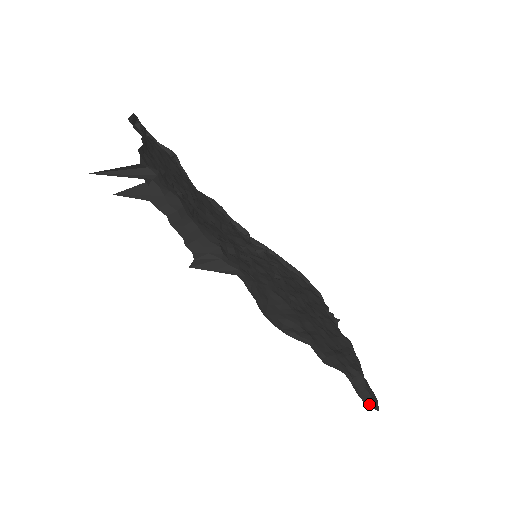
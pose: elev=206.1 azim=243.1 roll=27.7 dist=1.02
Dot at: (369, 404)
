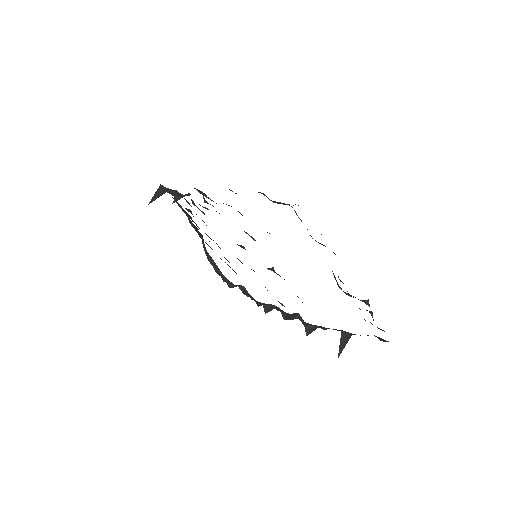
Dot at: occluded
